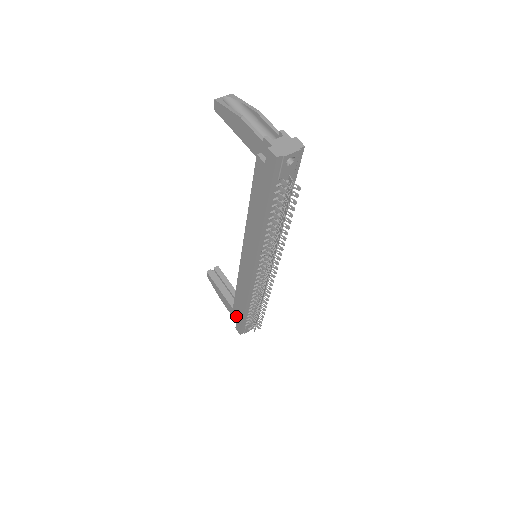
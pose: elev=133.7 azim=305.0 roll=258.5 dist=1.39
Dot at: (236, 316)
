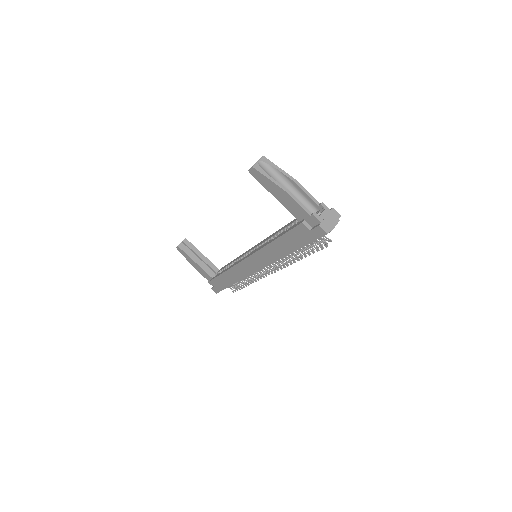
Dot at: (216, 284)
